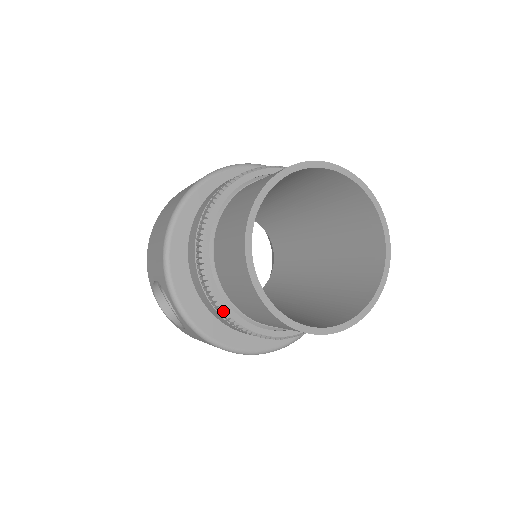
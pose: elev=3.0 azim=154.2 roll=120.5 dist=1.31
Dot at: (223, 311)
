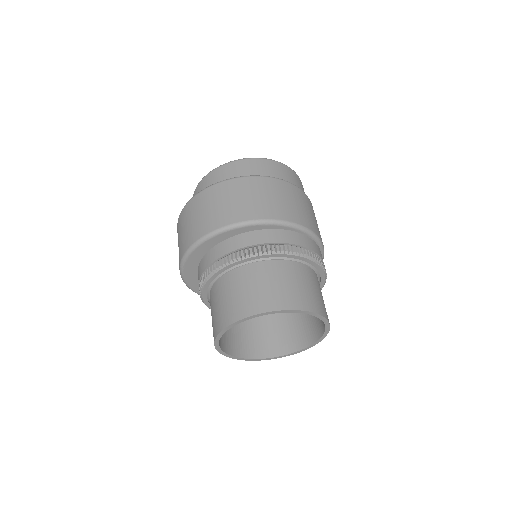
Dot at: (206, 305)
